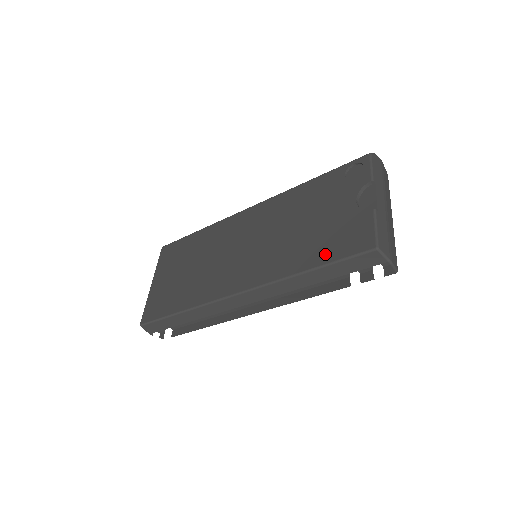
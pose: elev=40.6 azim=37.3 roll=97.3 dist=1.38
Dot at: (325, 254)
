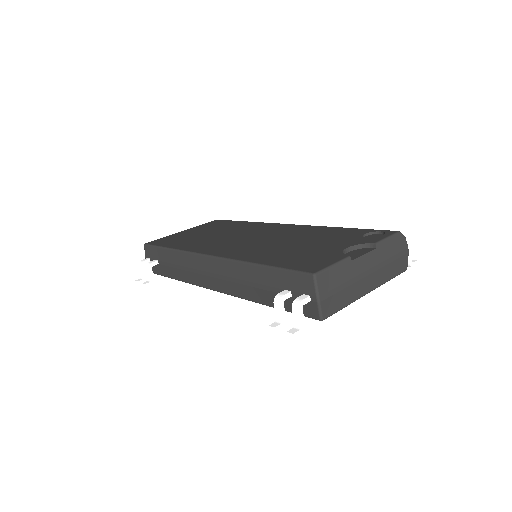
Dot at: (282, 261)
